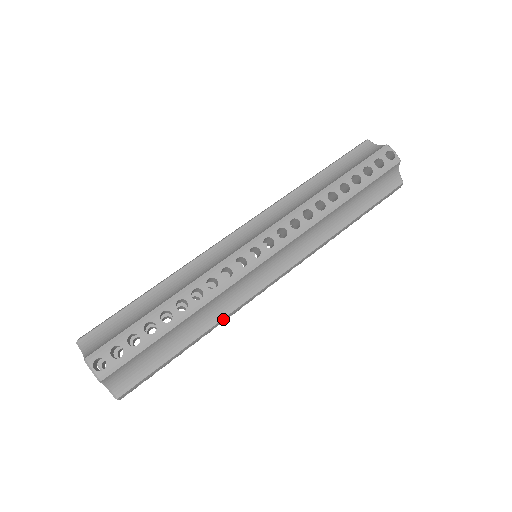
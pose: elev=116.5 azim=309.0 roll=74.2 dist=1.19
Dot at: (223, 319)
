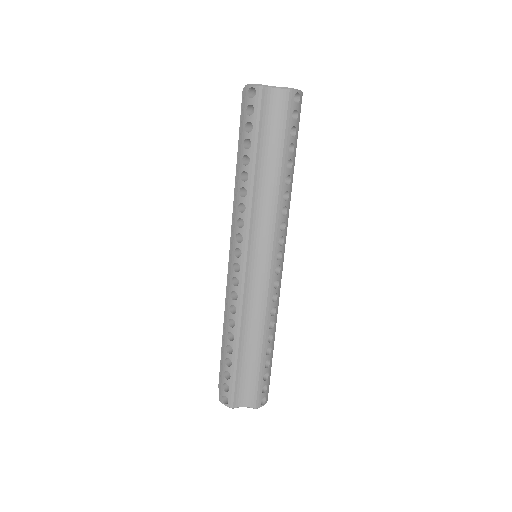
Dot at: occluded
